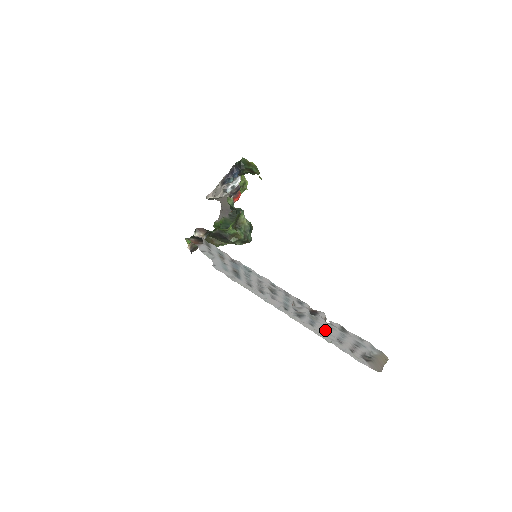
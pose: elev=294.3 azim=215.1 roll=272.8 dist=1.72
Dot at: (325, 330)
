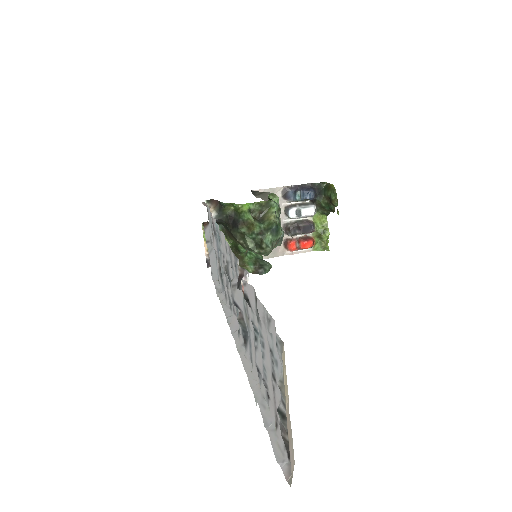
Dot at: (255, 354)
